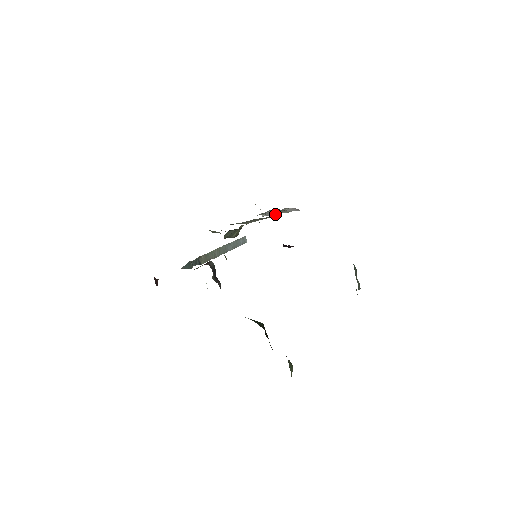
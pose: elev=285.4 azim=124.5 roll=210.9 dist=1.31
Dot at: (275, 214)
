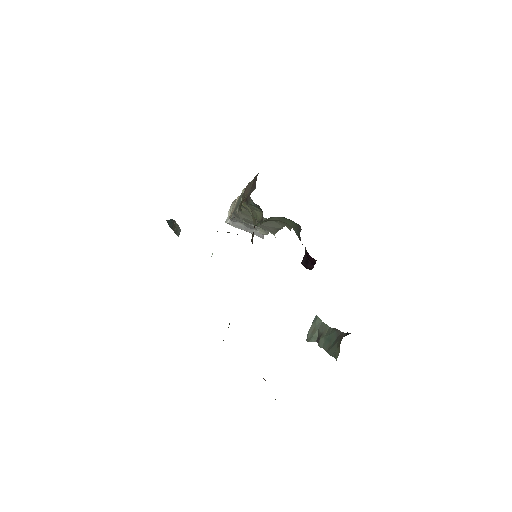
Dot at: (239, 228)
